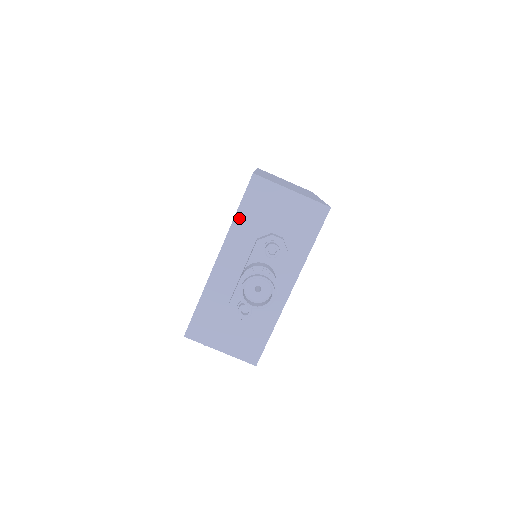
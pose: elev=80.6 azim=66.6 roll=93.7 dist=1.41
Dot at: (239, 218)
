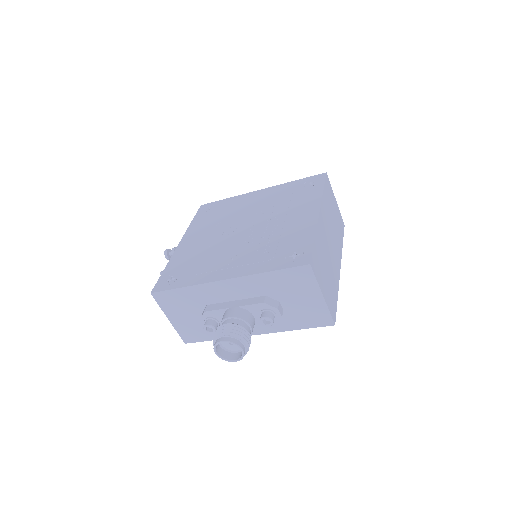
Dot at: (268, 276)
